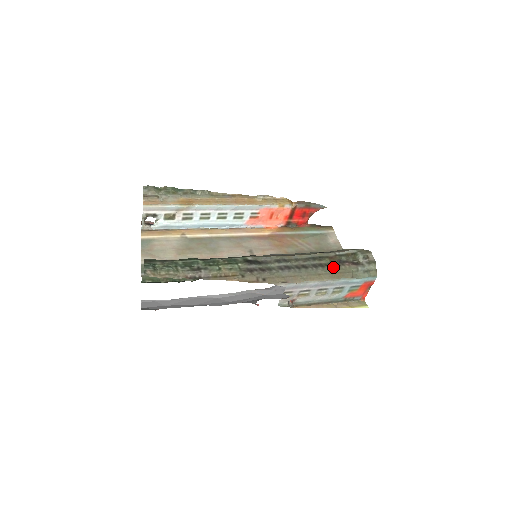
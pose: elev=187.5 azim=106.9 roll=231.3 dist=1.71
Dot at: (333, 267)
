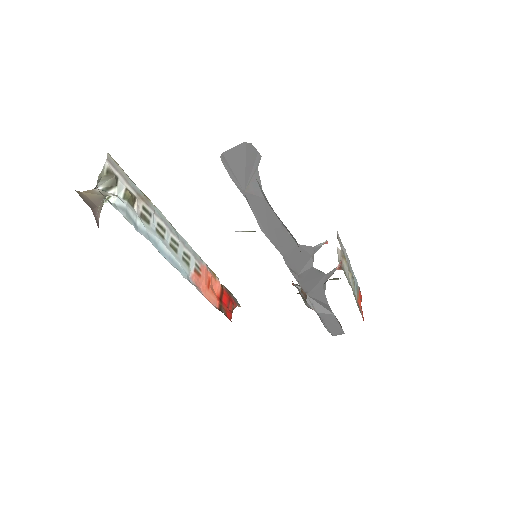
Dot at: occluded
